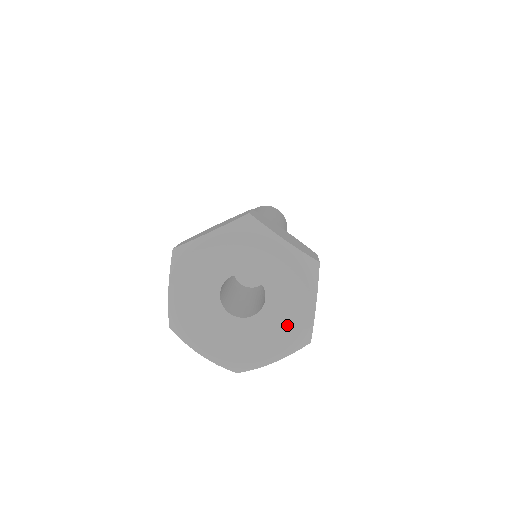
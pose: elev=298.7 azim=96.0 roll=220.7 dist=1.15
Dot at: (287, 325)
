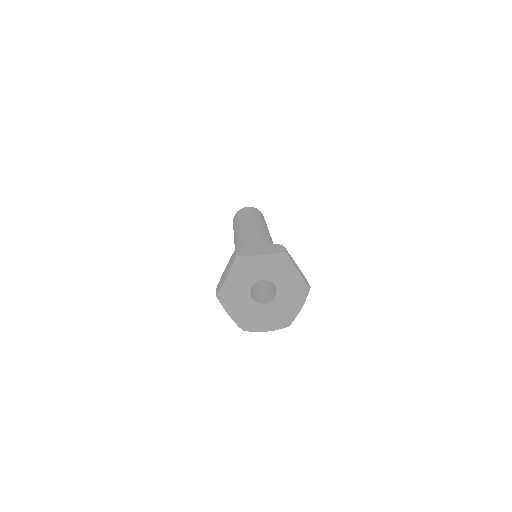
Dot at: (282, 314)
